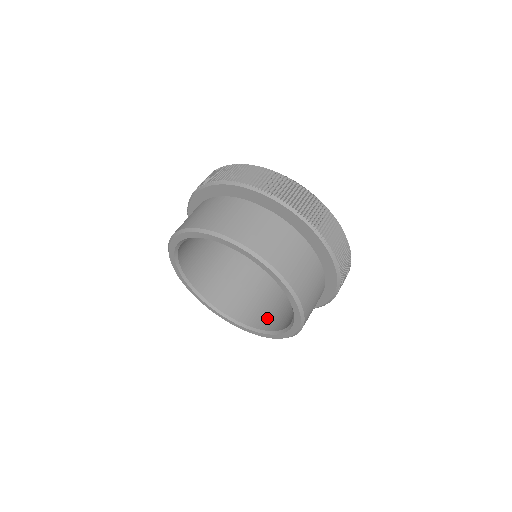
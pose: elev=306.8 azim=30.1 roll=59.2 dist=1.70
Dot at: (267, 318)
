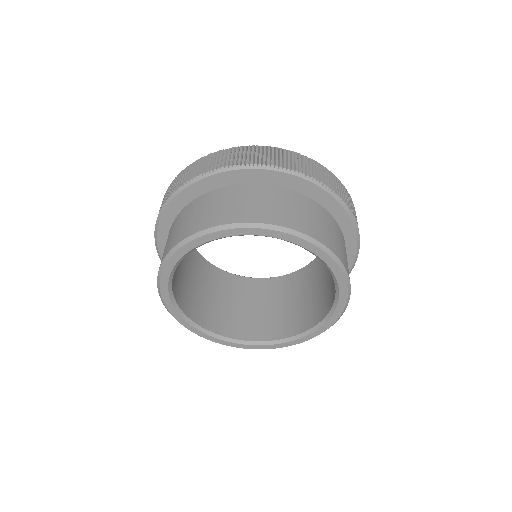
Dot at: (327, 298)
